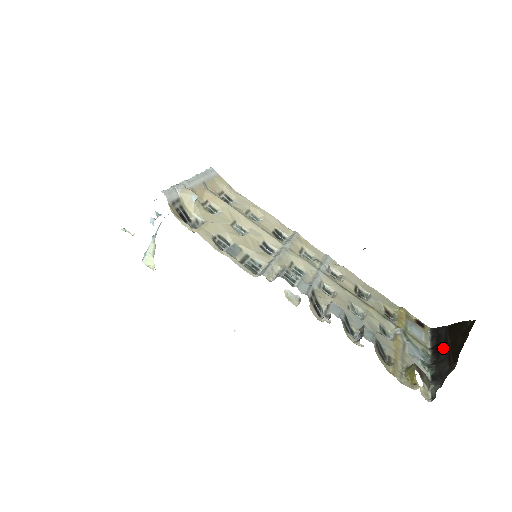
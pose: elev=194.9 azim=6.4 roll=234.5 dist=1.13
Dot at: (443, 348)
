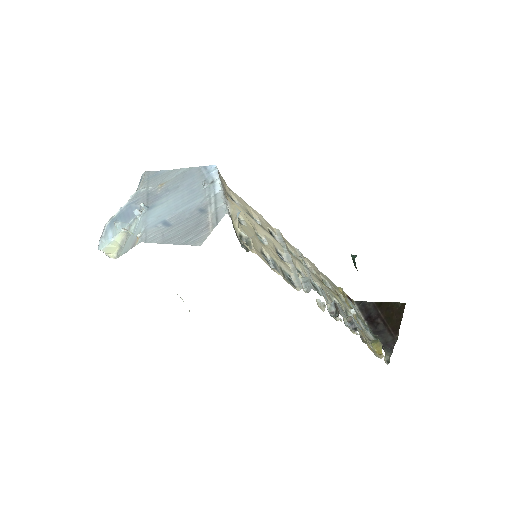
Dot at: (378, 321)
